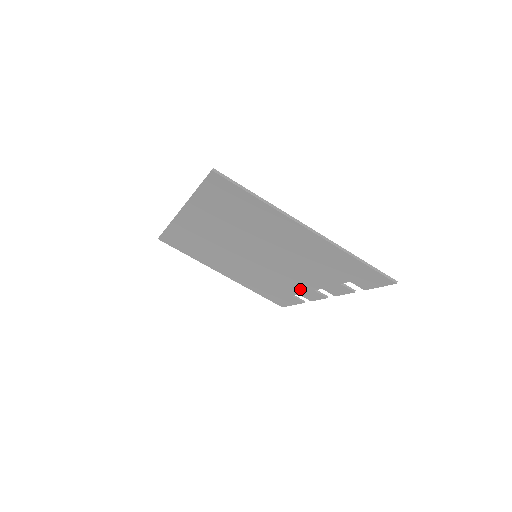
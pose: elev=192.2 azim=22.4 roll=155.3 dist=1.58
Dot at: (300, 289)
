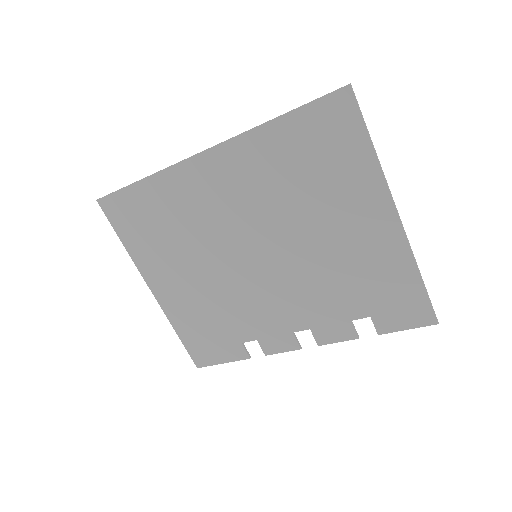
Dot at: (270, 329)
